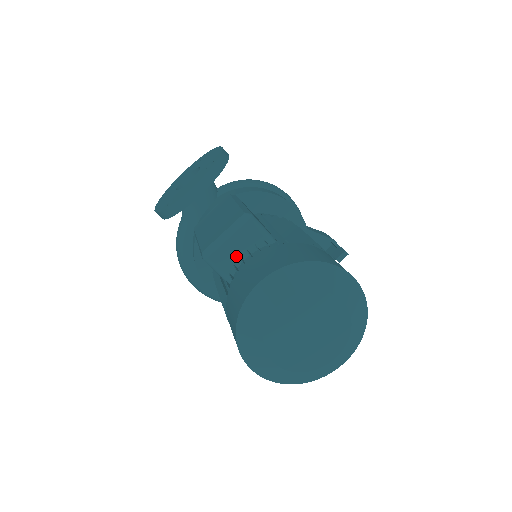
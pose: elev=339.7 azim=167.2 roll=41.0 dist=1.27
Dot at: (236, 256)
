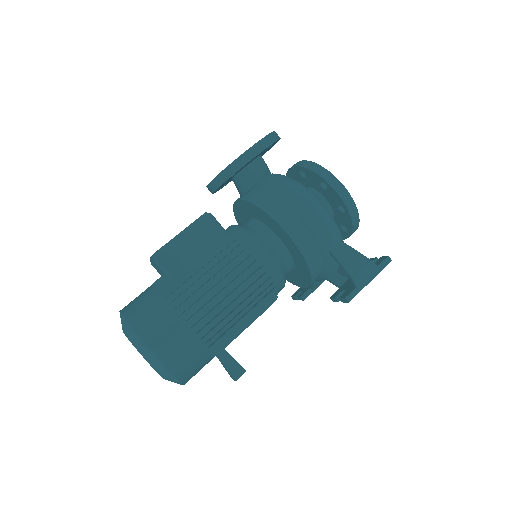
Dot at: (161, 273)
